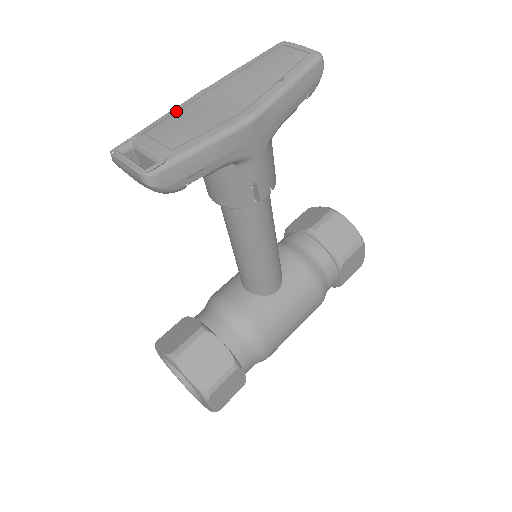
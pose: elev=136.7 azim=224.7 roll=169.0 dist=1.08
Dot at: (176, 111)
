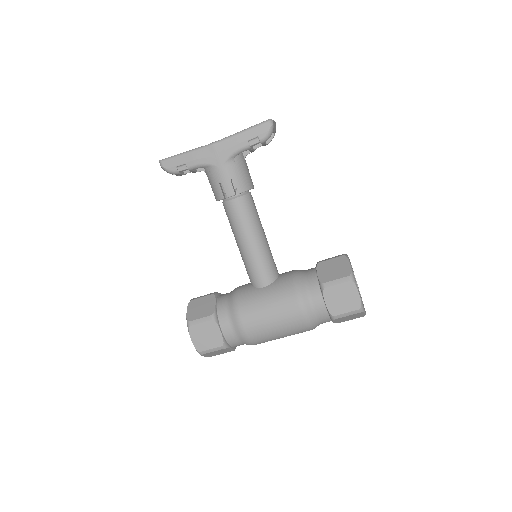
Dot at: occluded
